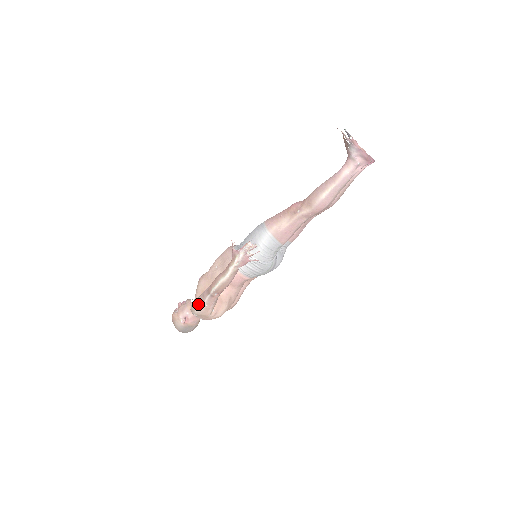
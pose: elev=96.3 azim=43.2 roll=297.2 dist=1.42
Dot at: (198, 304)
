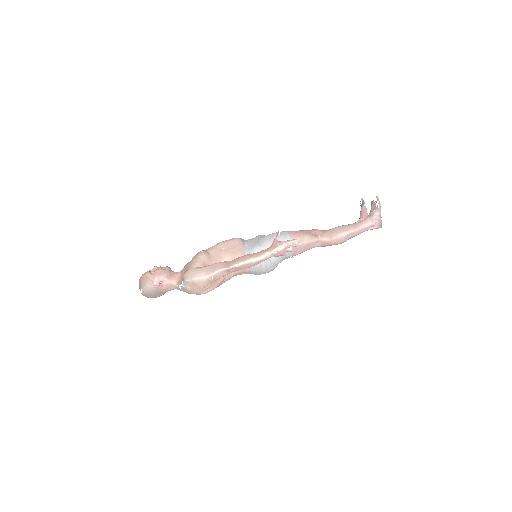
Dot at: (202, 273)
